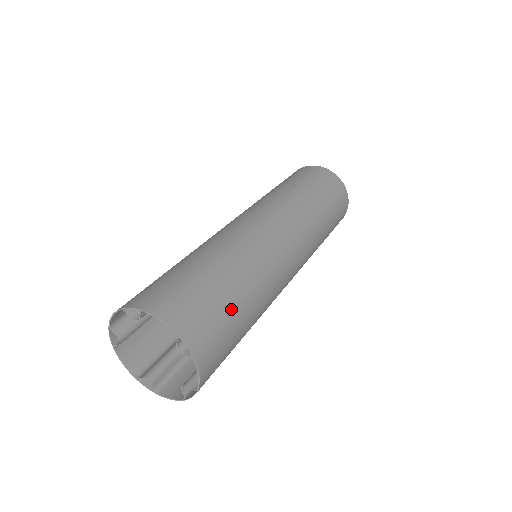
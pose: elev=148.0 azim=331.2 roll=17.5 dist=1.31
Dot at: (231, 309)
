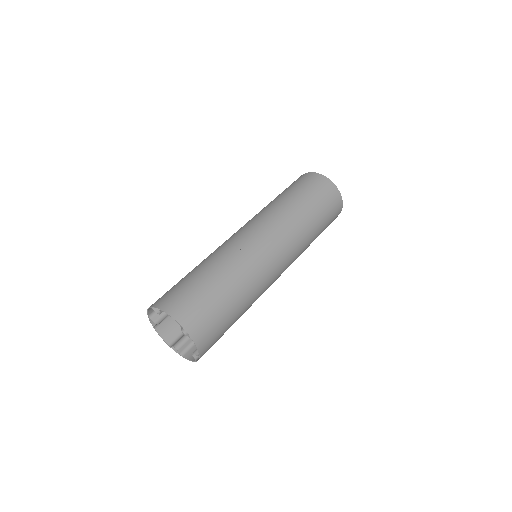
Dot at: (220, 304)
